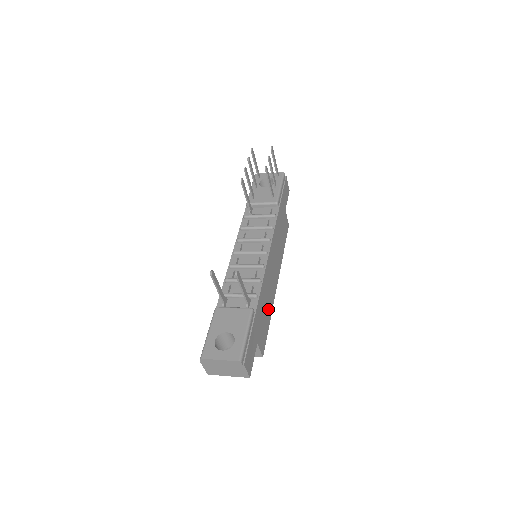
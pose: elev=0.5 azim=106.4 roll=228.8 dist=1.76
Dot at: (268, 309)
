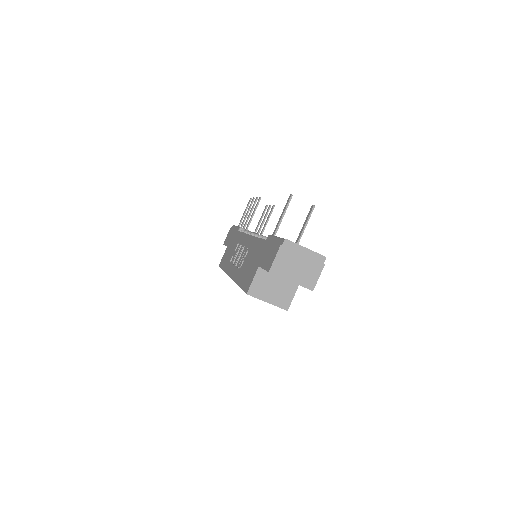
Dot at: occluded
